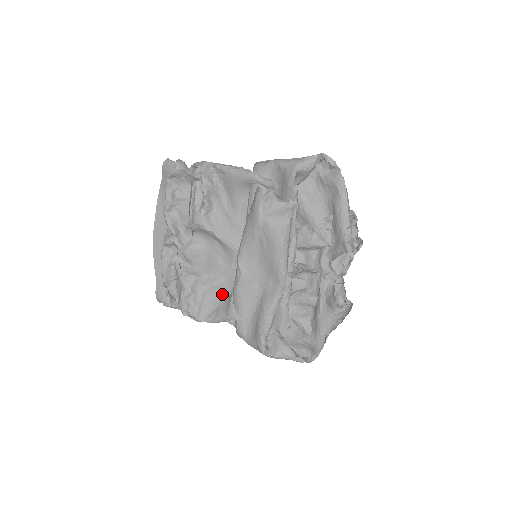
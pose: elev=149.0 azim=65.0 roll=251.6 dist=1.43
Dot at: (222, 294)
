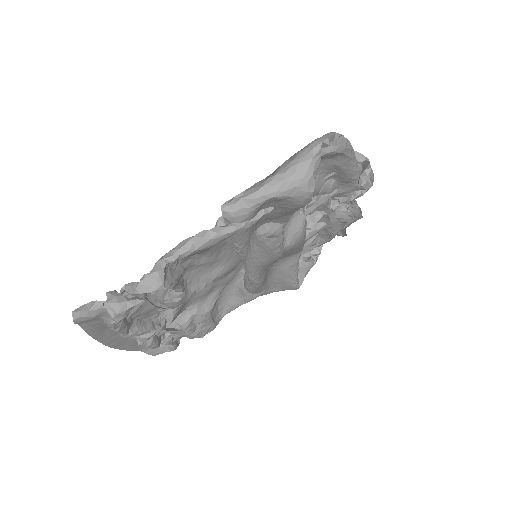
Dot at: (224, 295)
